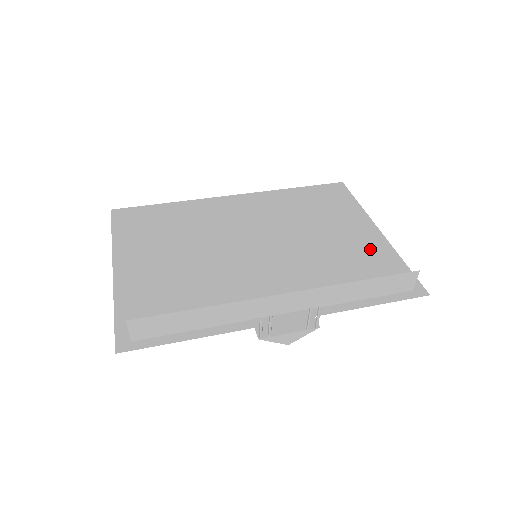
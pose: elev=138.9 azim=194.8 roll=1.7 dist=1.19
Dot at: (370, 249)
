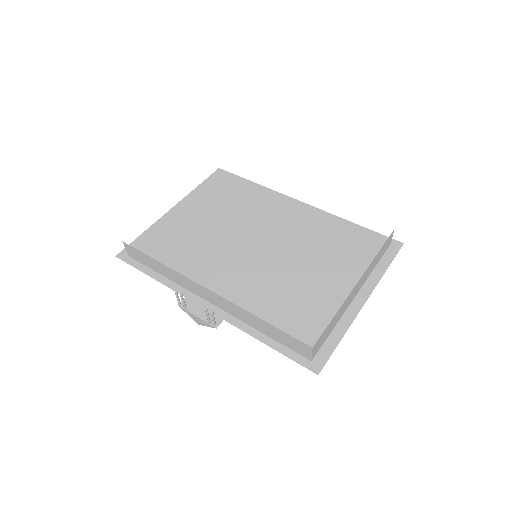
Dot at: (332, 309)
